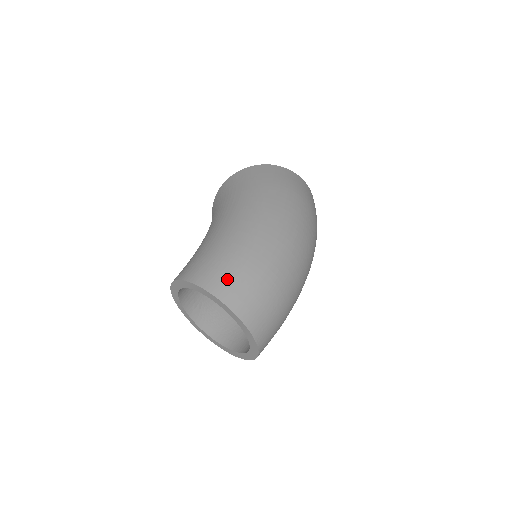
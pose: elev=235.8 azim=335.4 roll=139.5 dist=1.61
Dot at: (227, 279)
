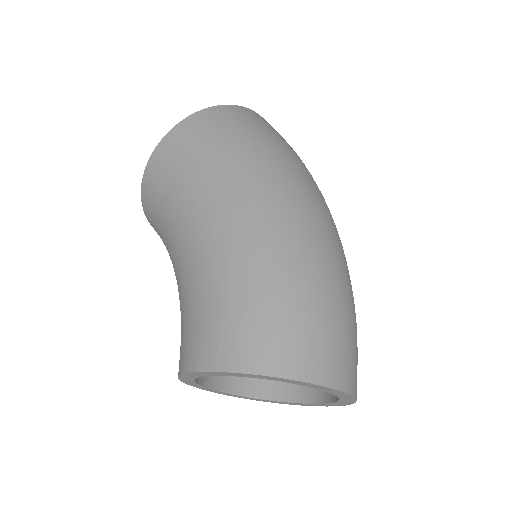
Dot at: (293, 340)
